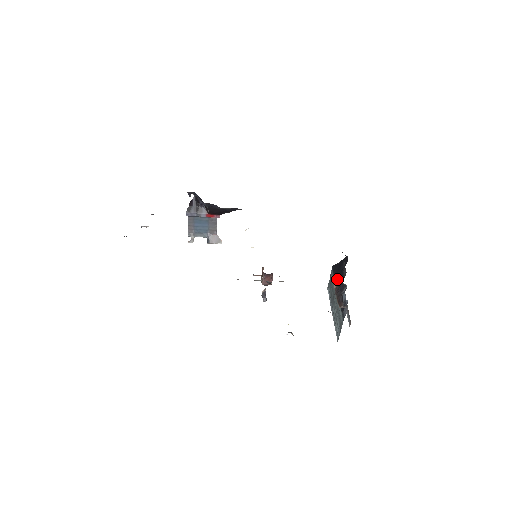
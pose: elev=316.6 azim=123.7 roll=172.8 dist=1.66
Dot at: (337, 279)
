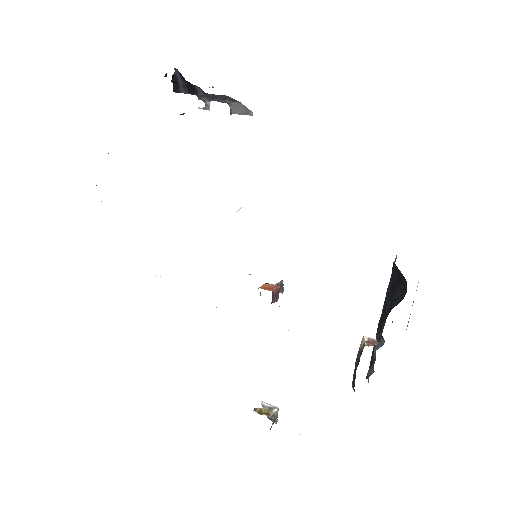
Dot at: (384, 306)
